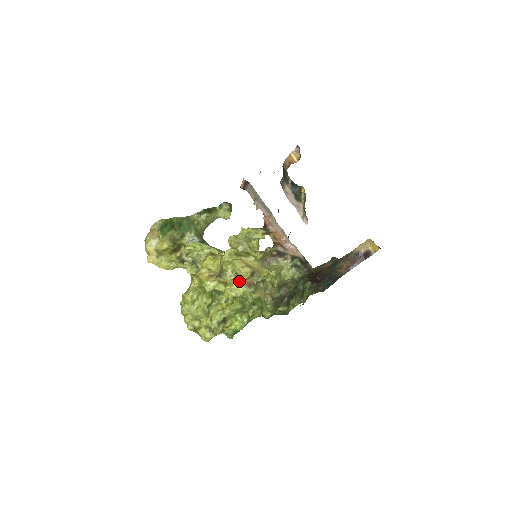
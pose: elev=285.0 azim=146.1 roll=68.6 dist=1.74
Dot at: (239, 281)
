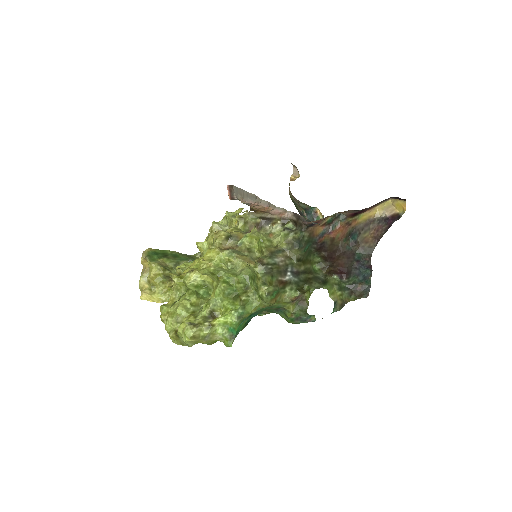
Dot at: (212, 247)
